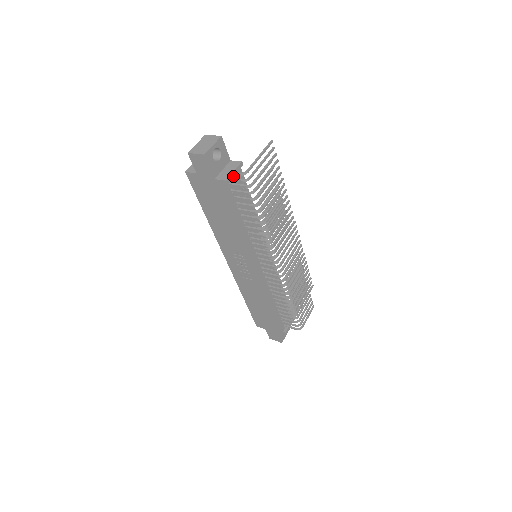
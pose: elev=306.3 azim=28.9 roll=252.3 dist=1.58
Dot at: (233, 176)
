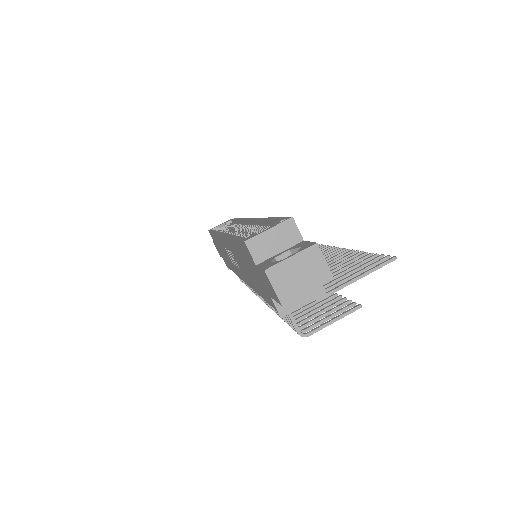
Dot at: (296, 307)
